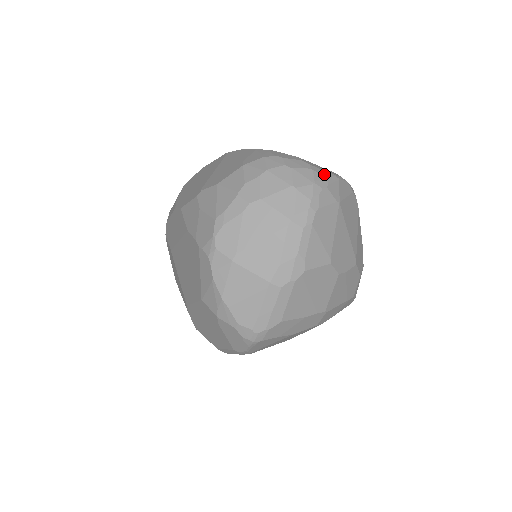
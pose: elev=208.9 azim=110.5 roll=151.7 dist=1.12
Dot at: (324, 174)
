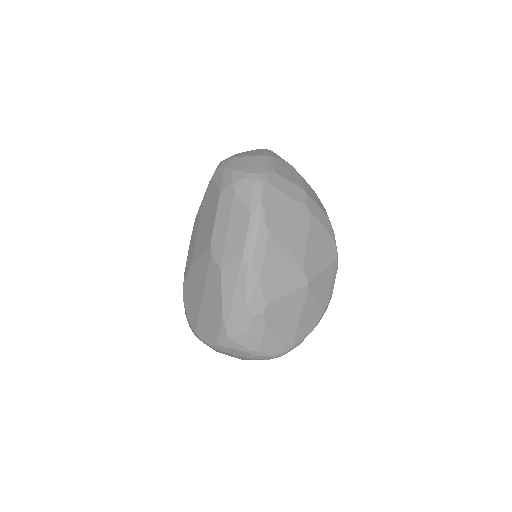
Dot at: occluded
